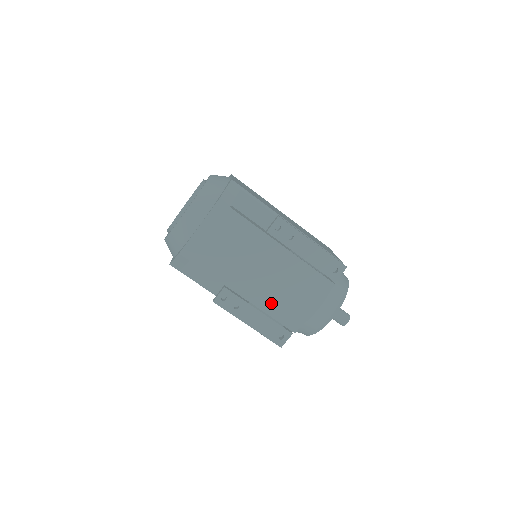
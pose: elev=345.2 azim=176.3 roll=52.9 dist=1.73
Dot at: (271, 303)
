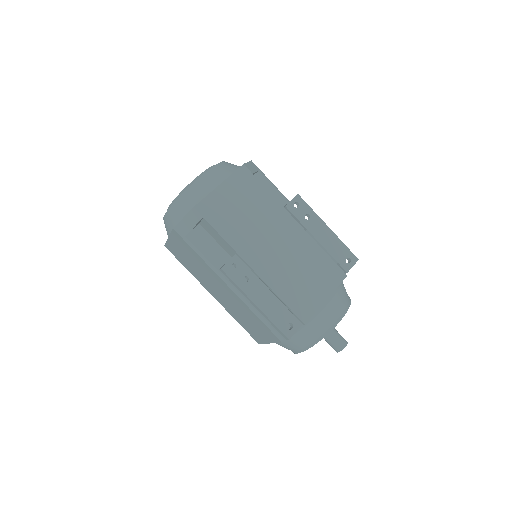
Dot at: (282, 283)
